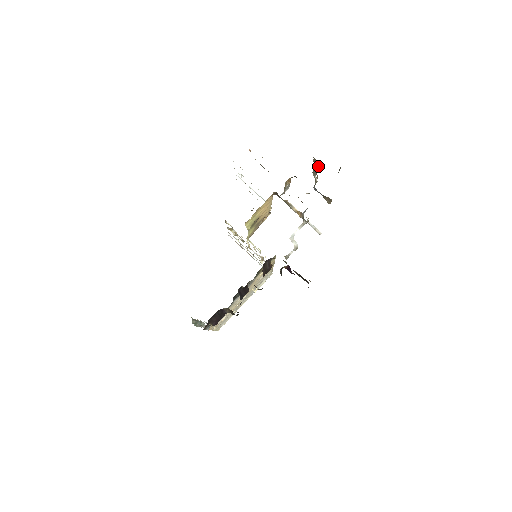
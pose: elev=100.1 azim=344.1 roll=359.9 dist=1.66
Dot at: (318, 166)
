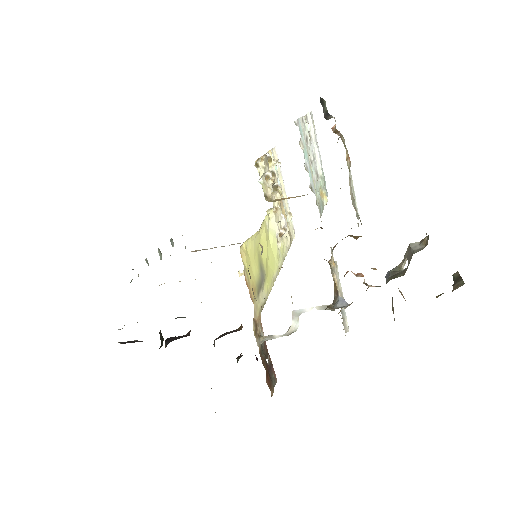
Dot at: occluded
